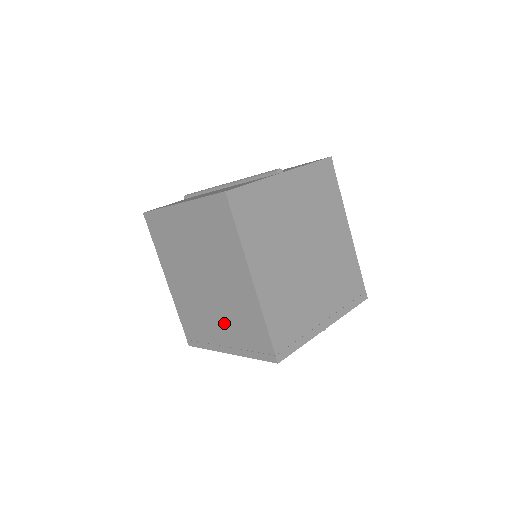
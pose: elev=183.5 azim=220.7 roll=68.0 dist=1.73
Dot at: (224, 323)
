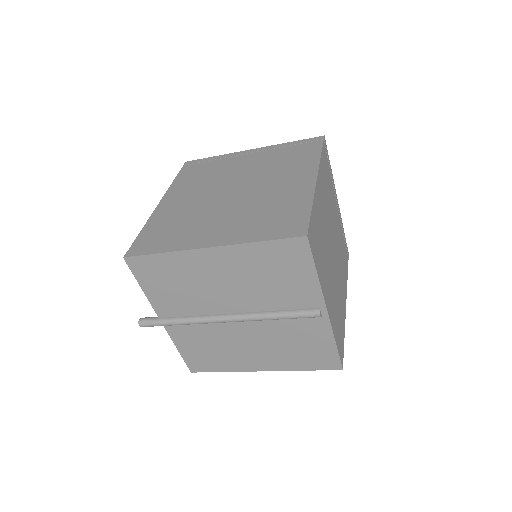
Dot at: (233, 218)
